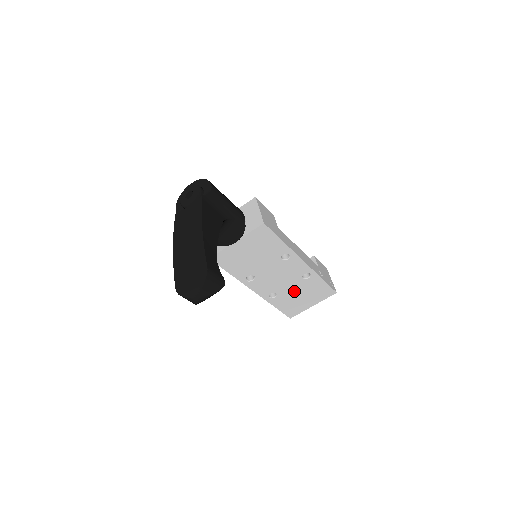
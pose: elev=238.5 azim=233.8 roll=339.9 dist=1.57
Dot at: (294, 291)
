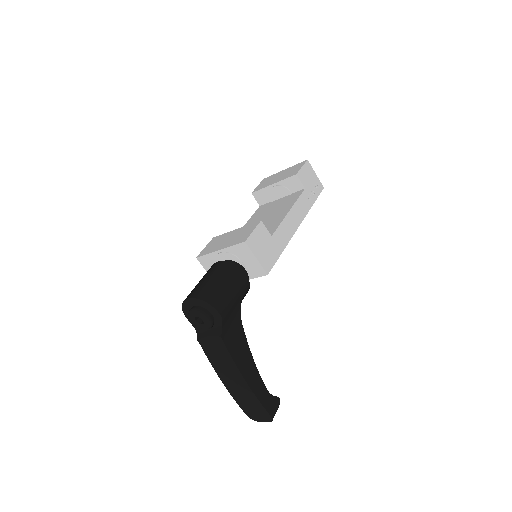
Dot at: occluded
